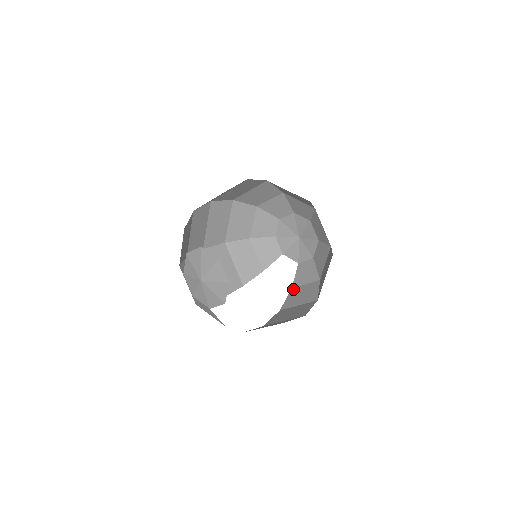
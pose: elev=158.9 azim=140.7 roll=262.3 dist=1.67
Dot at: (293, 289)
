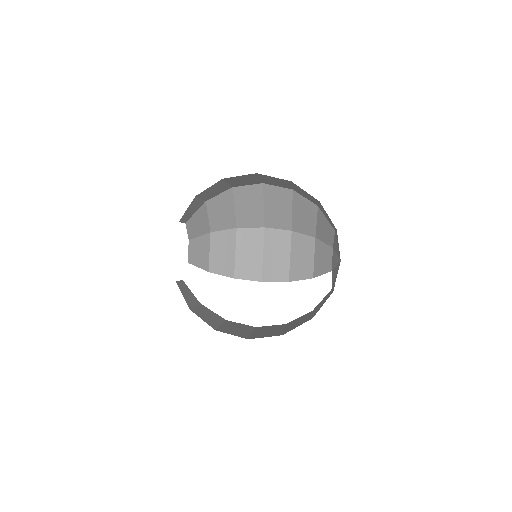
Dot at: (310, 312)
